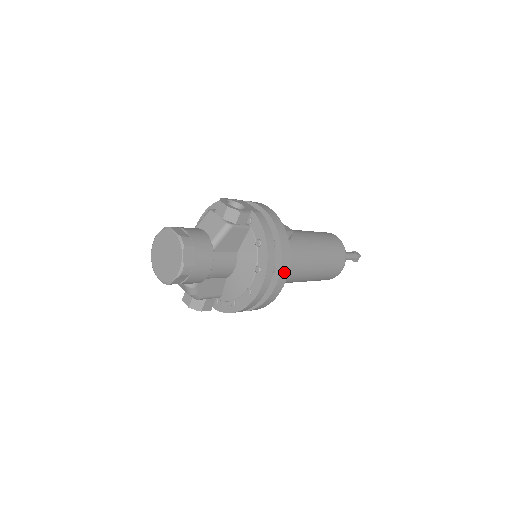
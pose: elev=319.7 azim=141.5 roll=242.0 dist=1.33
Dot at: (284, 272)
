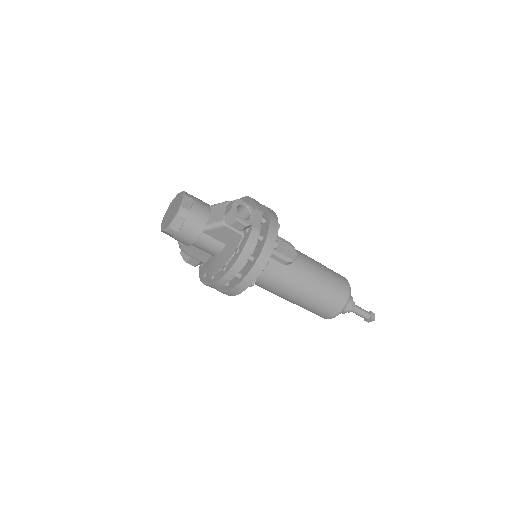
Dot at: (244, 284)
